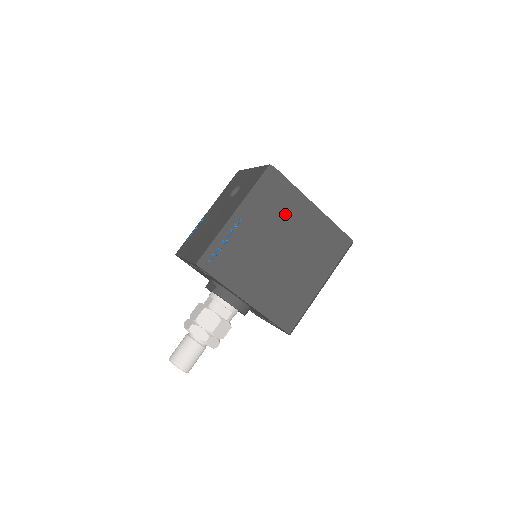
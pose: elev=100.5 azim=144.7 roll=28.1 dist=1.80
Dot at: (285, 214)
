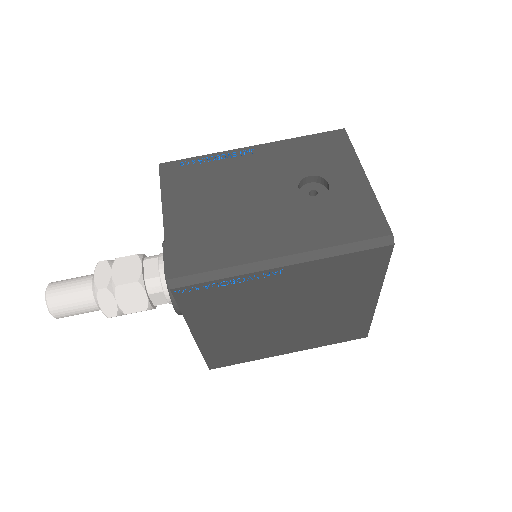
Dot at: (338, 290)
